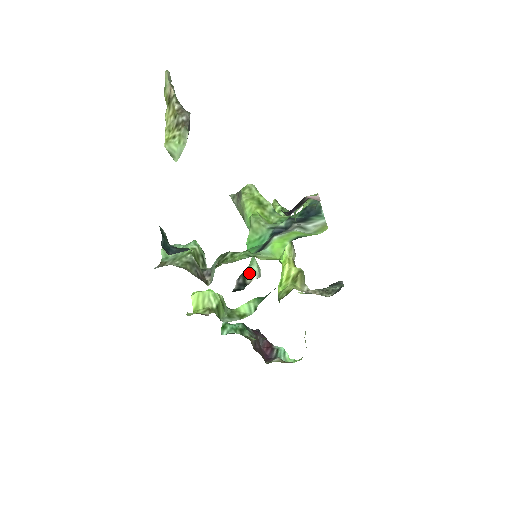
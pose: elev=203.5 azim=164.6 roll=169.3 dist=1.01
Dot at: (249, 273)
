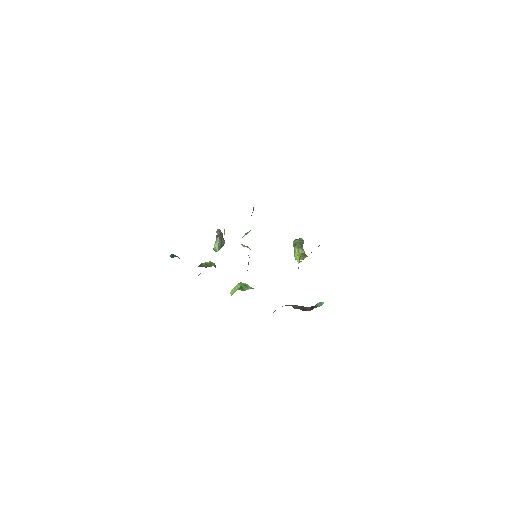
Dot at: (248, 262)
